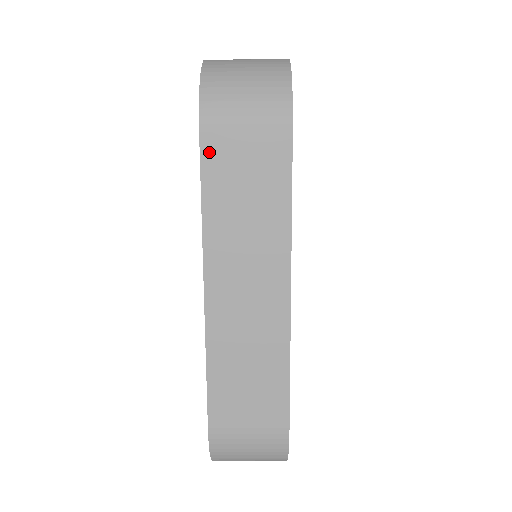
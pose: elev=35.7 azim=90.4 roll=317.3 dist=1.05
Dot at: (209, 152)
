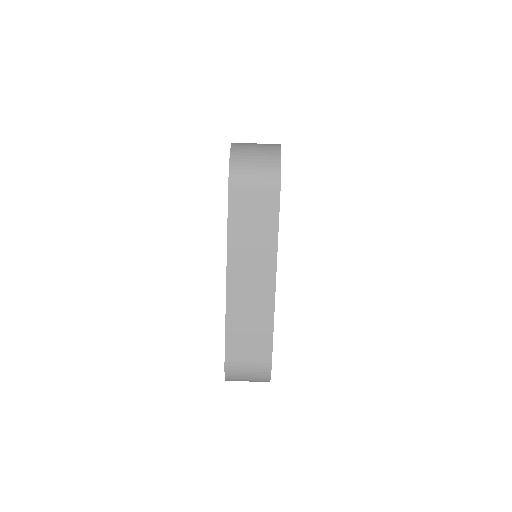
Dot at: (233, 202)
